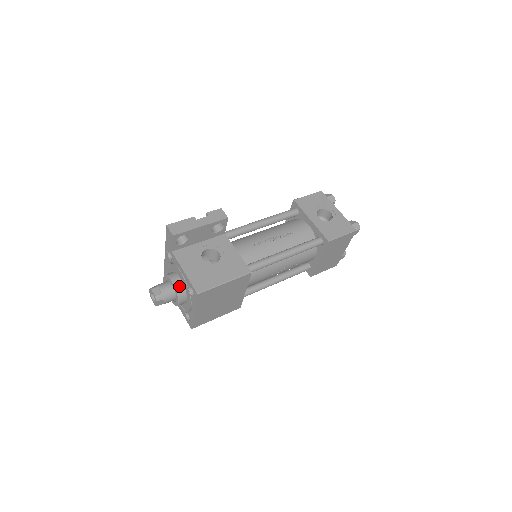
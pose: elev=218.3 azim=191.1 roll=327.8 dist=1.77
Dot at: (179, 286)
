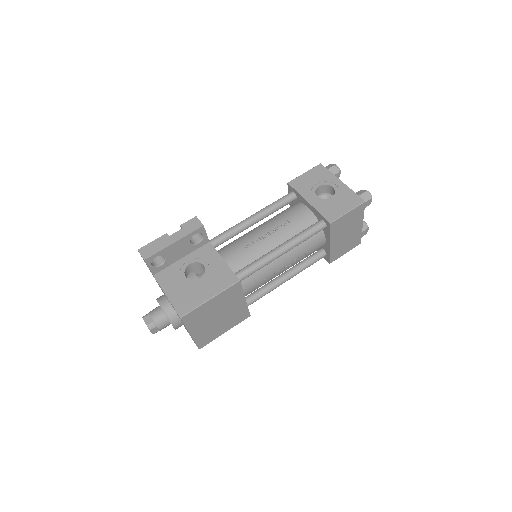
Dot at: (168, 310)
